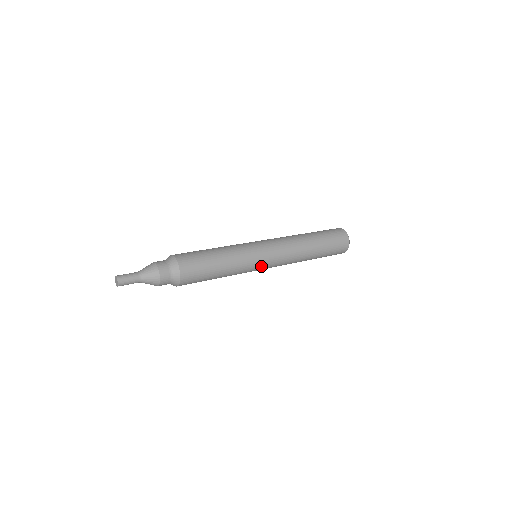
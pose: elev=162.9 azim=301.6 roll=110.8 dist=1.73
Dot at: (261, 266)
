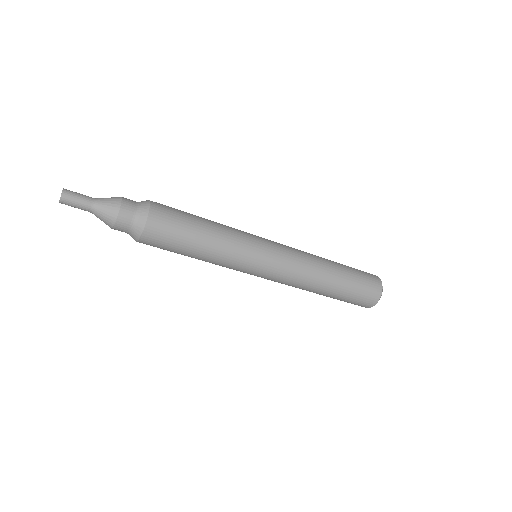
Dot at: (263, 251)
